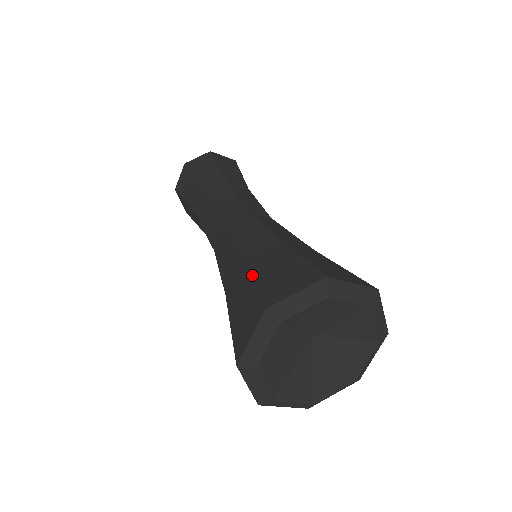
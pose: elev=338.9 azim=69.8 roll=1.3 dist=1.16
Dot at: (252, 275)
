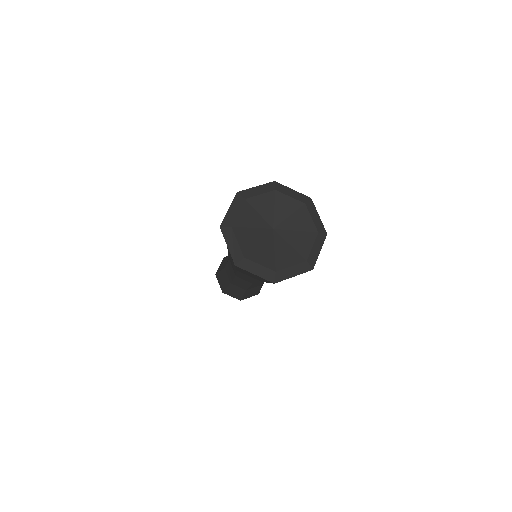
Dot at: occluded
